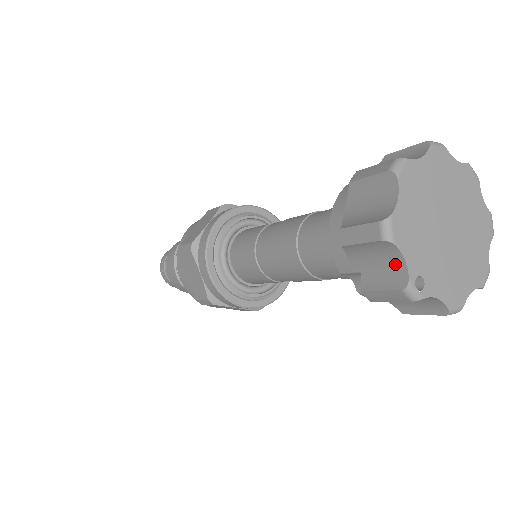
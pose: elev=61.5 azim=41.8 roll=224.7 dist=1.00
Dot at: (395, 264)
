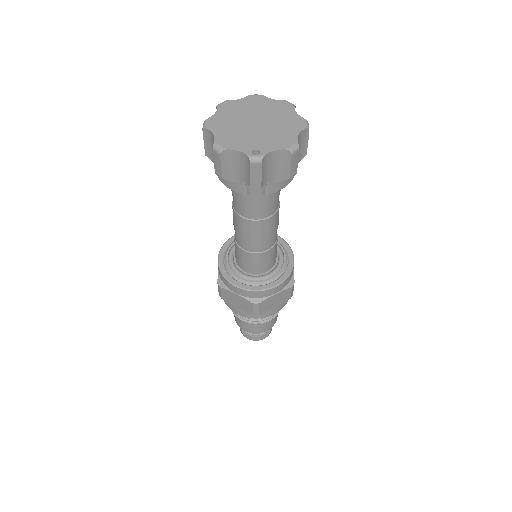
Dot at: (239, 158)
